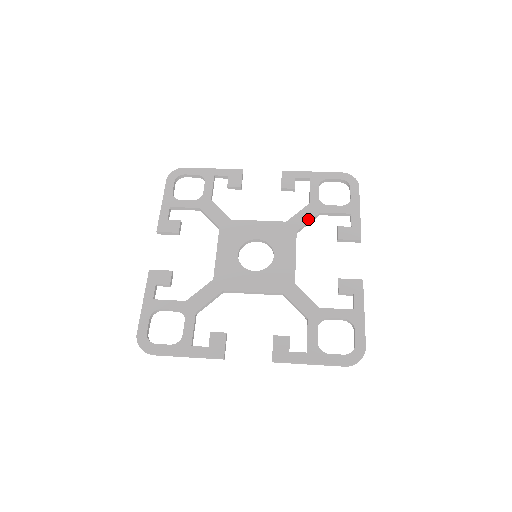
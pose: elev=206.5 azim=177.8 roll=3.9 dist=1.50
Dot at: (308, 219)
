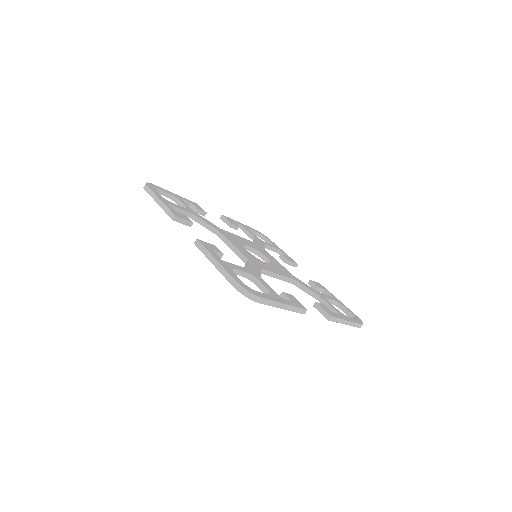
Dot at: (309, 288)
